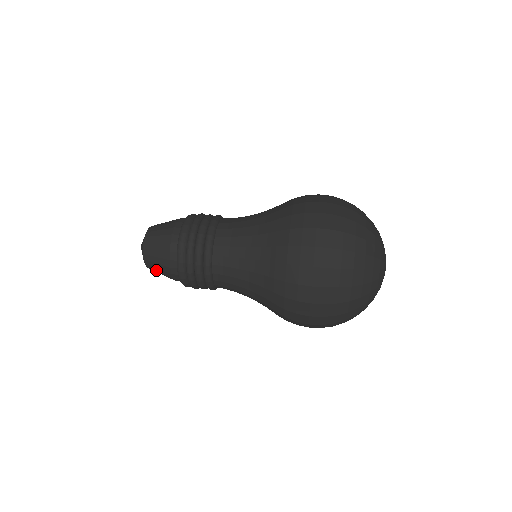
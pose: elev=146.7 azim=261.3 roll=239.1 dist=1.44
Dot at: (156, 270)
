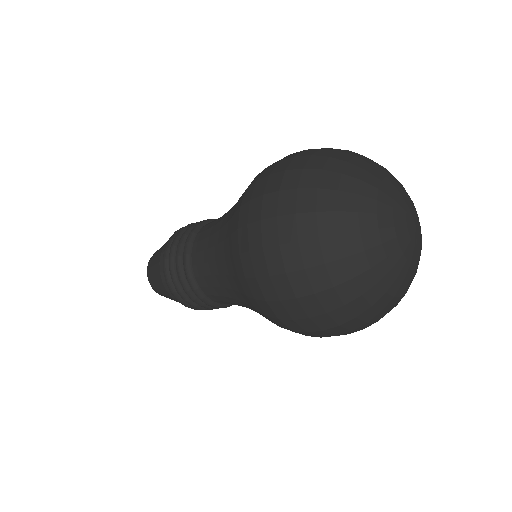
Dot at: (154, 258)
